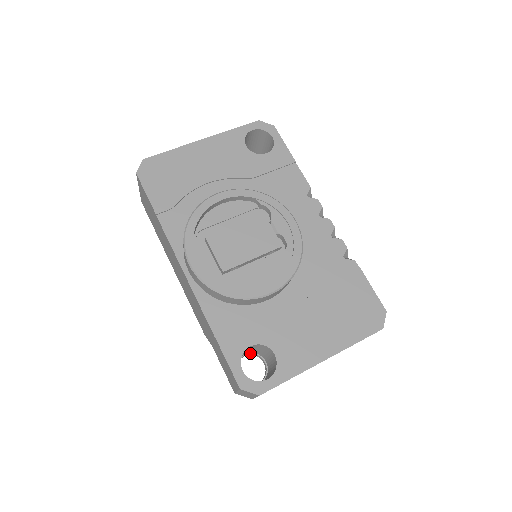
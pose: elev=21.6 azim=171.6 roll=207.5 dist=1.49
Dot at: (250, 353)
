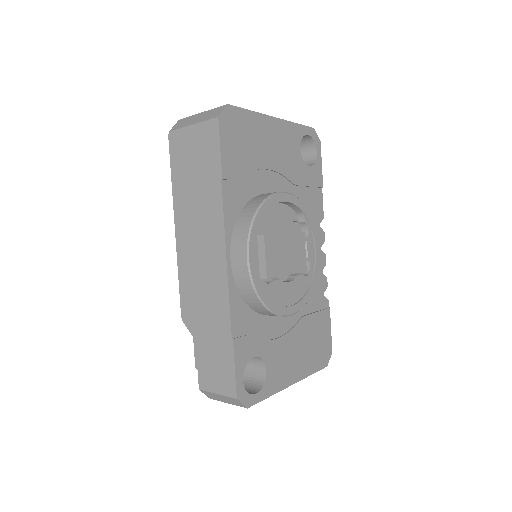
Dot at: occluded
